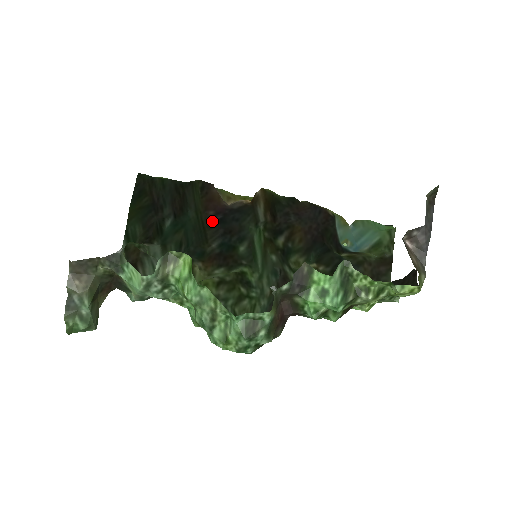
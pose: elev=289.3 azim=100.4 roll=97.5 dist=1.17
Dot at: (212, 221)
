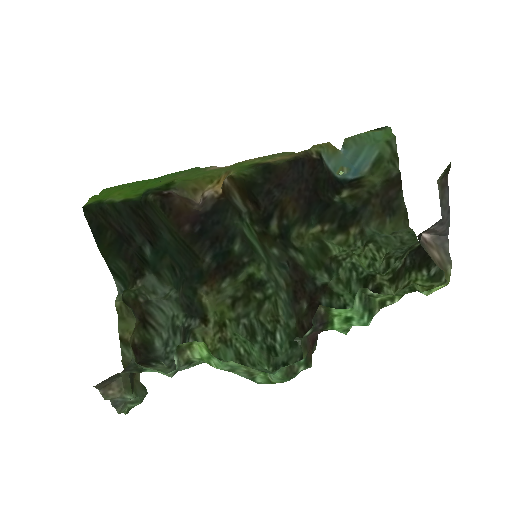
Dot at: (192, 237)
